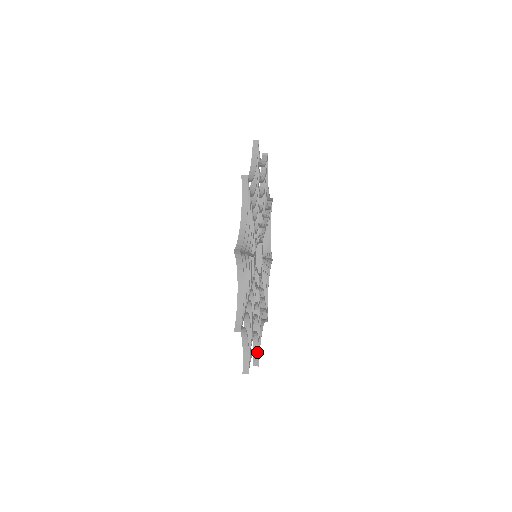
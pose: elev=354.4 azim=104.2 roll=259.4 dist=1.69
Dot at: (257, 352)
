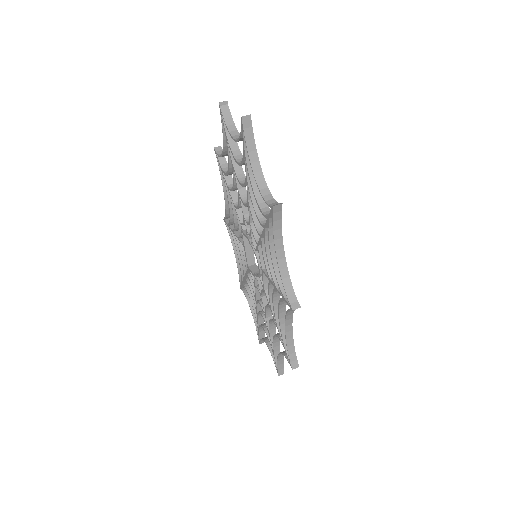
Dot at: (267, 337)
